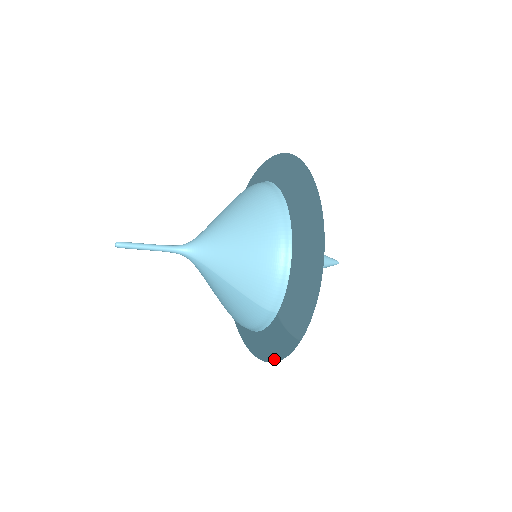
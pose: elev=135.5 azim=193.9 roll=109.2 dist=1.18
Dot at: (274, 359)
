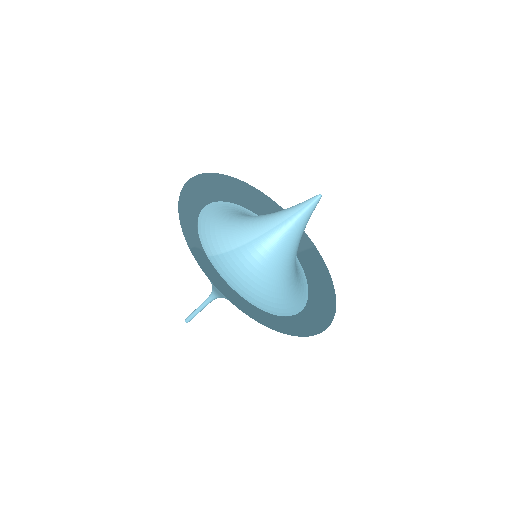
Dot at: occluded
